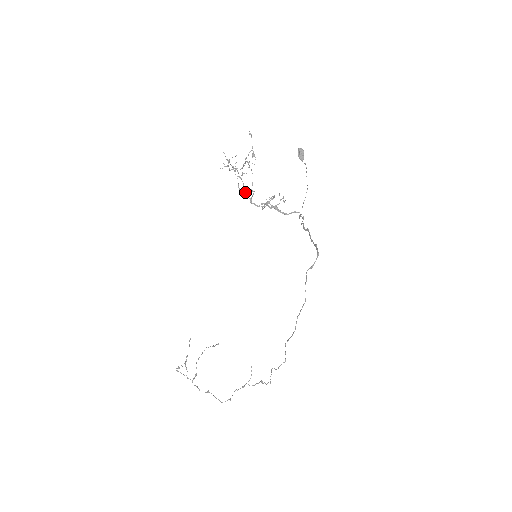
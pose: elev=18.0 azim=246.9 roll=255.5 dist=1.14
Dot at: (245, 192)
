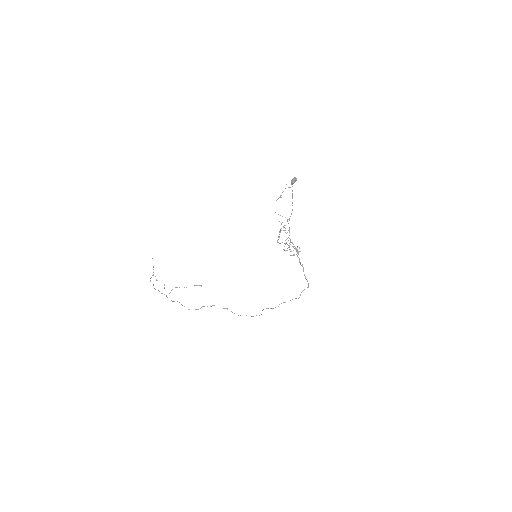
Dot at: occluded
